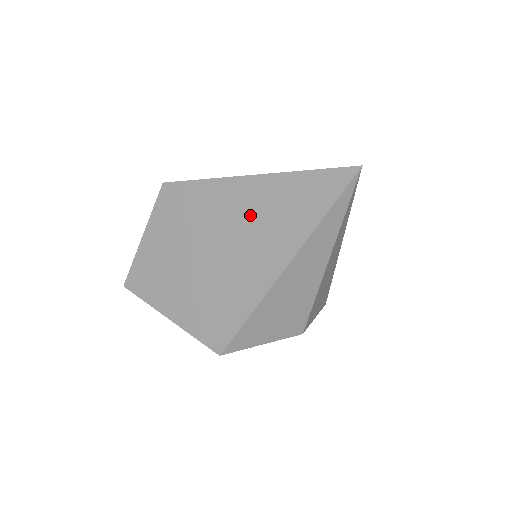
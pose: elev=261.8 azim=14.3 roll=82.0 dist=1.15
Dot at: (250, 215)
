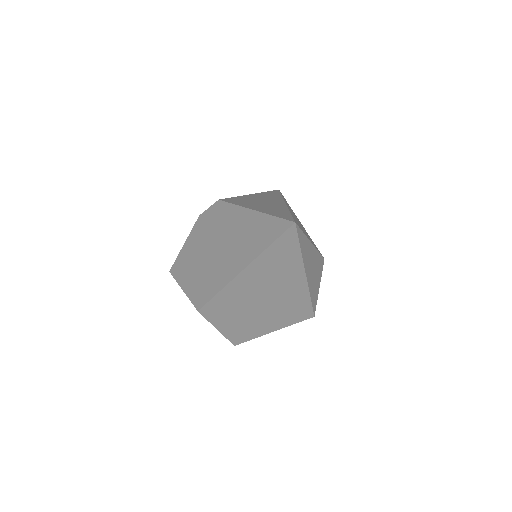
Dot at: (263, 280)
